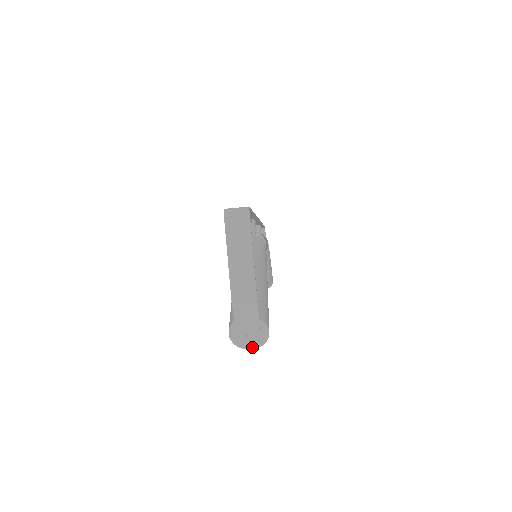
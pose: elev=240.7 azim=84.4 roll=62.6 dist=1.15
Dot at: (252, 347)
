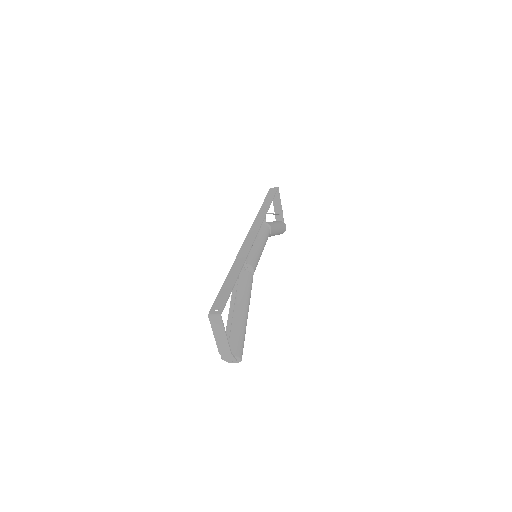
Dot at: occluded
